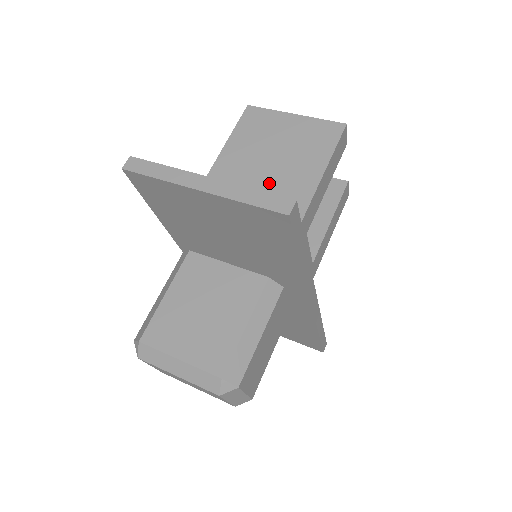
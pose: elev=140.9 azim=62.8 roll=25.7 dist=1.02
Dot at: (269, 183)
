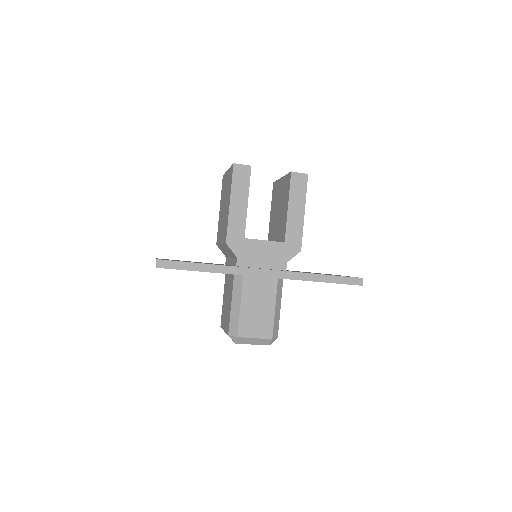
Dot at: (223, 222)
